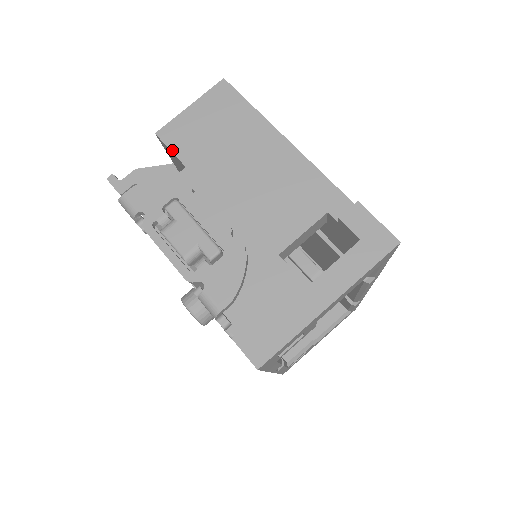
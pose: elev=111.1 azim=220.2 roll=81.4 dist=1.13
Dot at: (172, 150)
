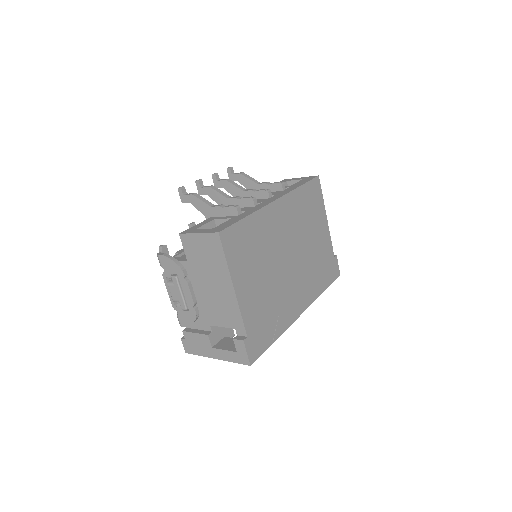
Dot at: (184, 249)
